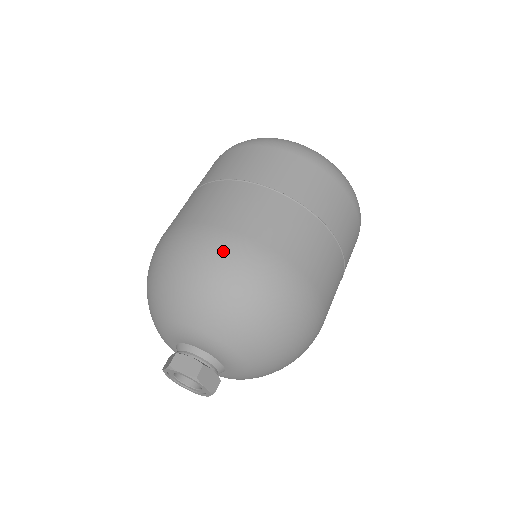
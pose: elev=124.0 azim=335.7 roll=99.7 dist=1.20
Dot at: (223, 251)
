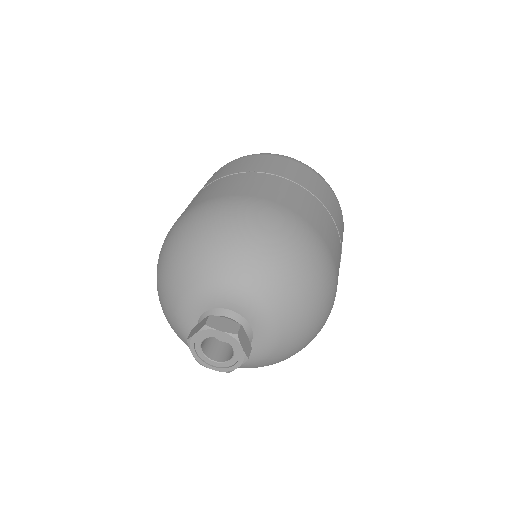
Dot at: (264, 213)
